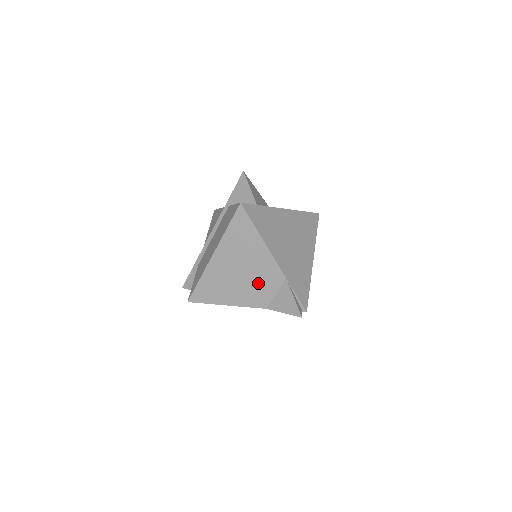
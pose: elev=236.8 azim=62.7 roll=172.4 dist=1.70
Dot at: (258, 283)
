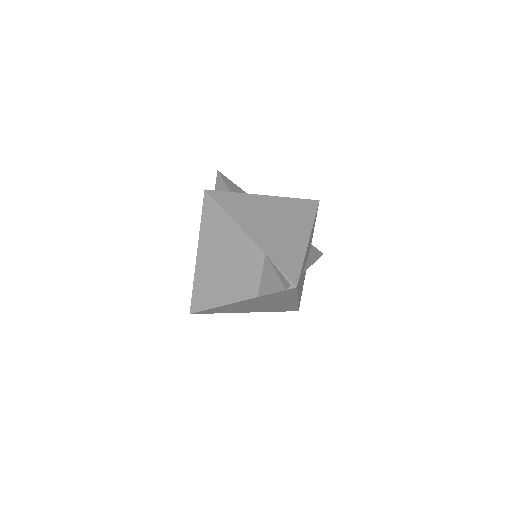
Dot at: (242, 269)
